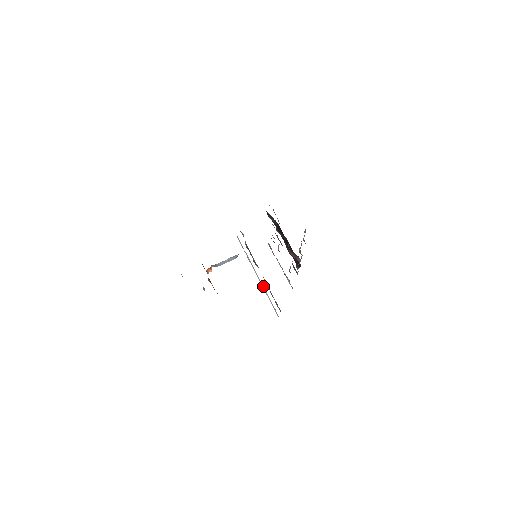
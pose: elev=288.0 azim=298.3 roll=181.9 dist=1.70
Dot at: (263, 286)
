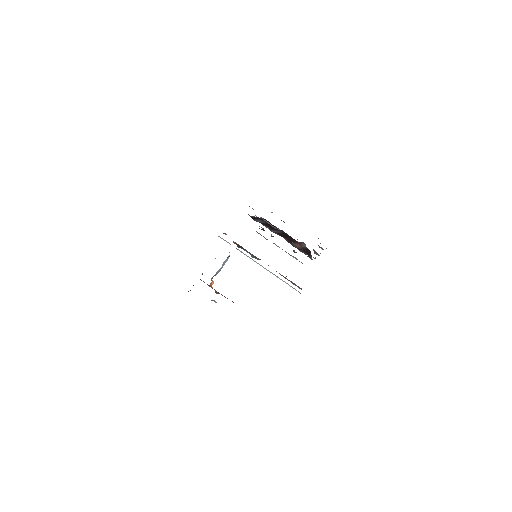
Dot at: (271, 272)
